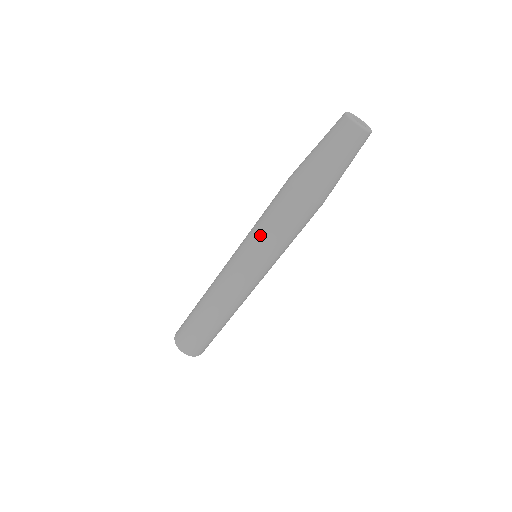
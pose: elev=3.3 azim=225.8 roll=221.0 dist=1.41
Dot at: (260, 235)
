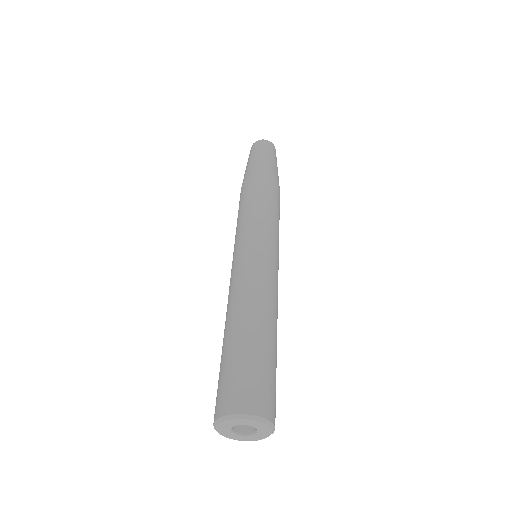
Dot at: (265, 216)
